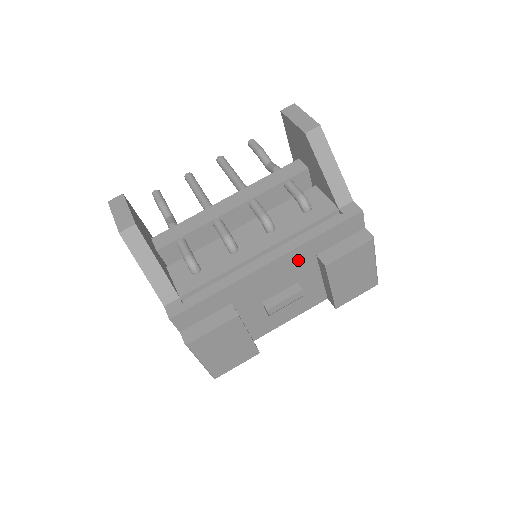
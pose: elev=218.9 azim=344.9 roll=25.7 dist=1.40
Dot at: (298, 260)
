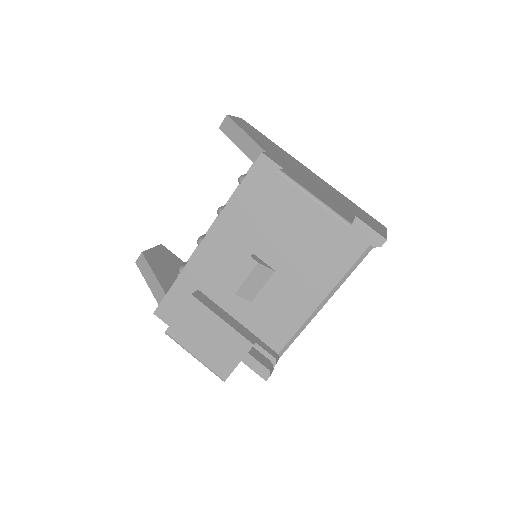
Dot at: (233, 228)
